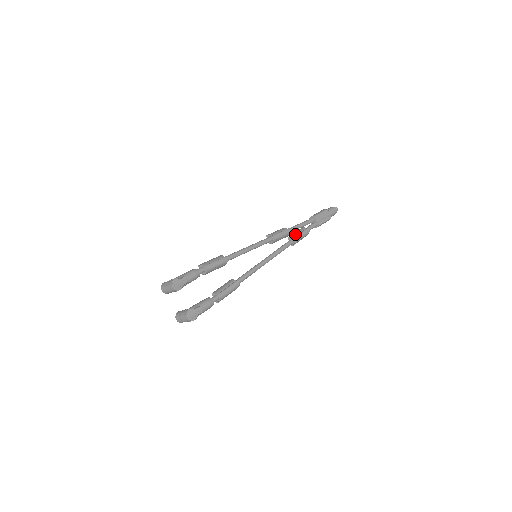
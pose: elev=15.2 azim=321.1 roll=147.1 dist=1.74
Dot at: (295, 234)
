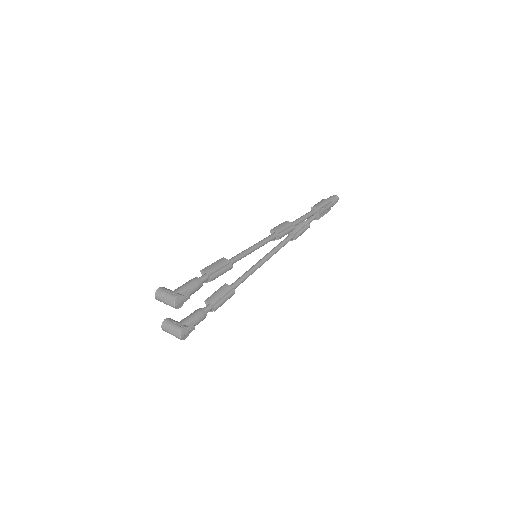
Dot at: (296, 229)
